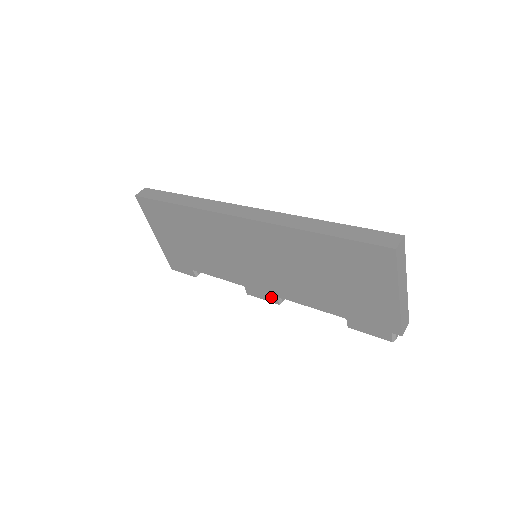
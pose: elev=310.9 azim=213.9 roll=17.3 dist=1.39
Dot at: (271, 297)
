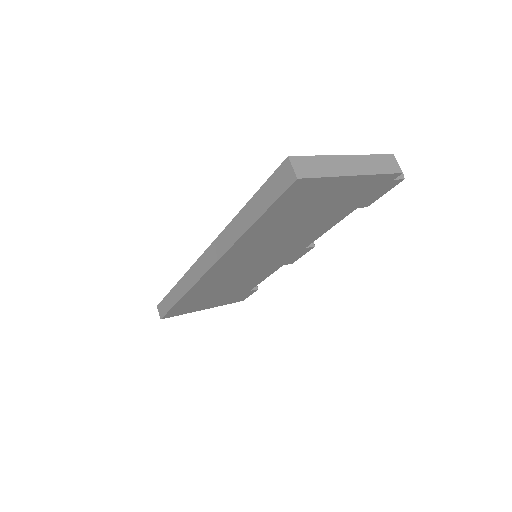
Dot at: (304, 251)
